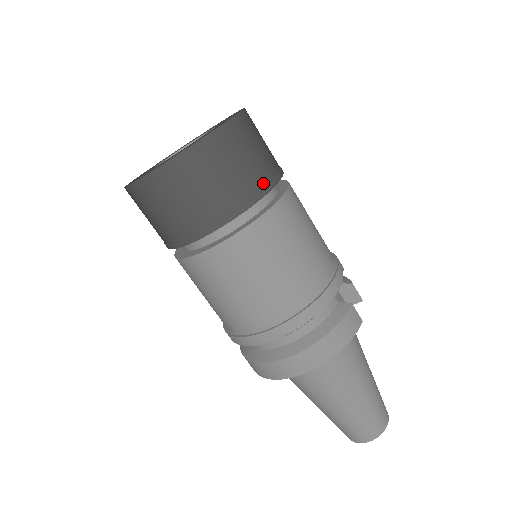
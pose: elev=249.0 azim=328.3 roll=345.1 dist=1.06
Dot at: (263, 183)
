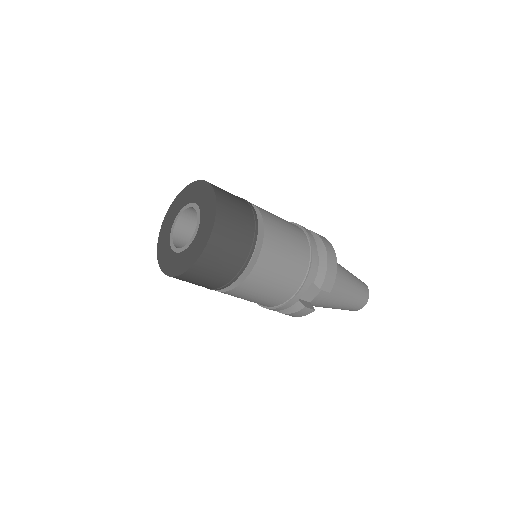
Dot at: (222, 284)
